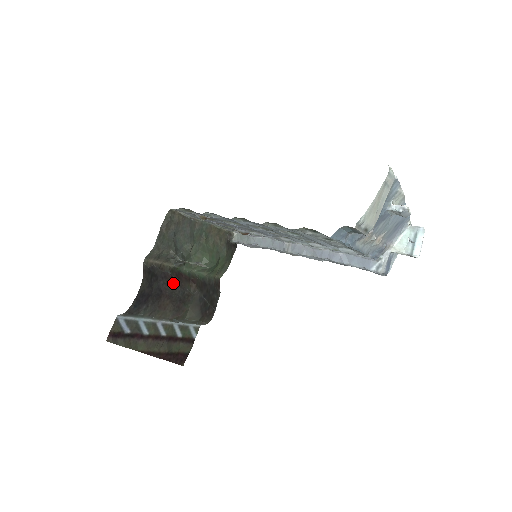
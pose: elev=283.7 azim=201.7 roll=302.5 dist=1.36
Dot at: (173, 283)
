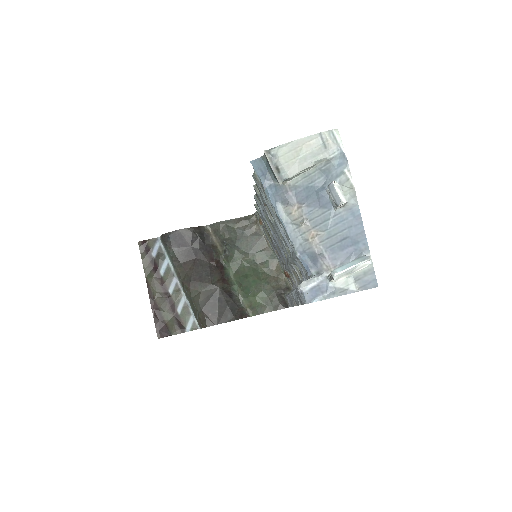
Dot at: (209, 261)
